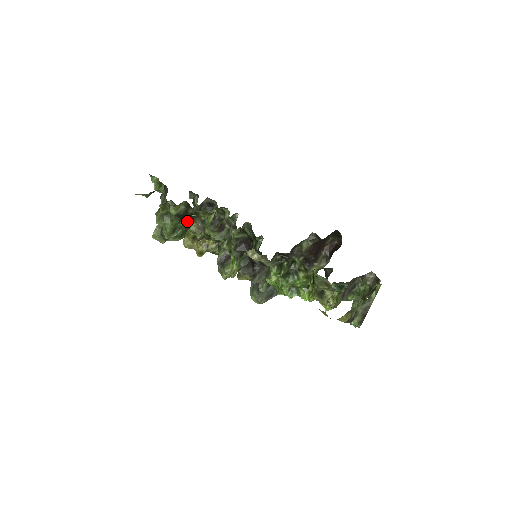
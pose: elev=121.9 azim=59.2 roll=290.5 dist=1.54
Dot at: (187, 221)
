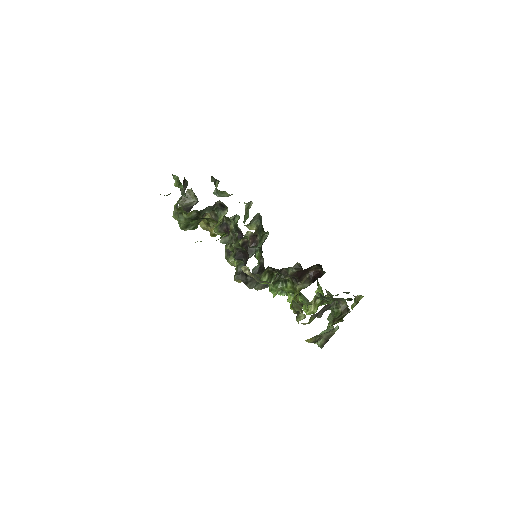
Dot at: occluded
